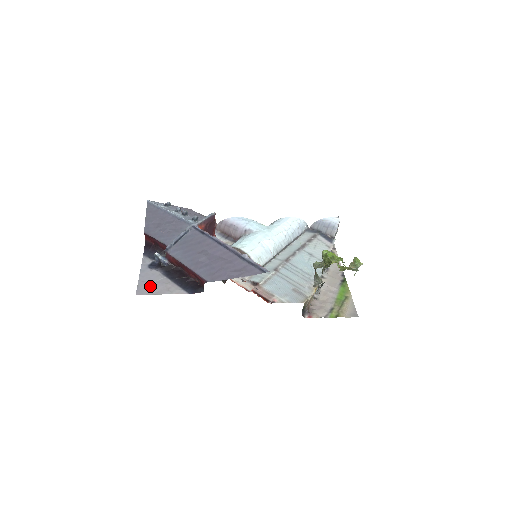
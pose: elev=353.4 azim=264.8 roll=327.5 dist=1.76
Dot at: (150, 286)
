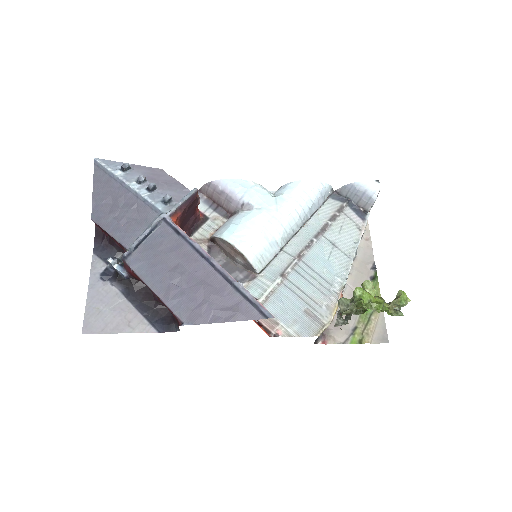
Dot at: (102, 317)
